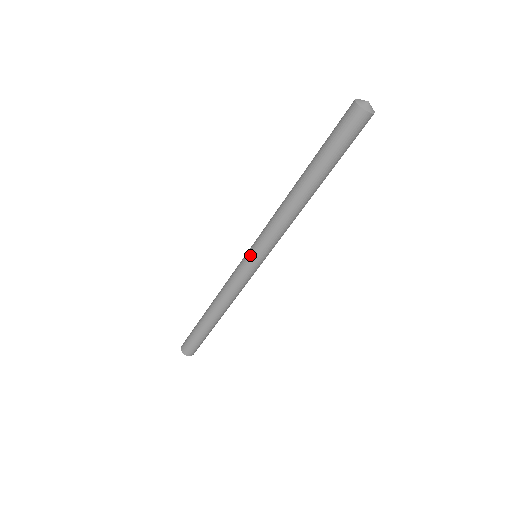
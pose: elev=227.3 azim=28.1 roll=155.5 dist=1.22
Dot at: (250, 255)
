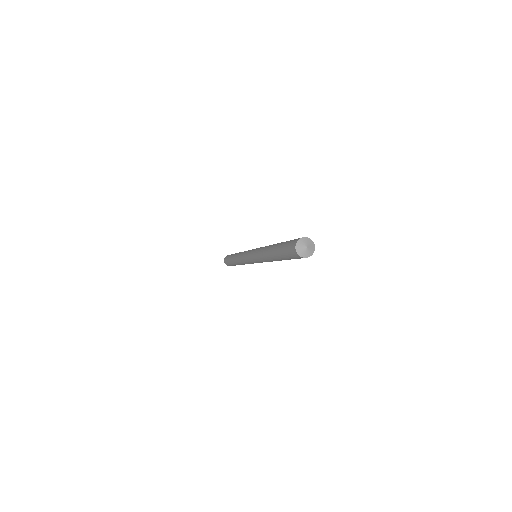
Dot at: occluded
